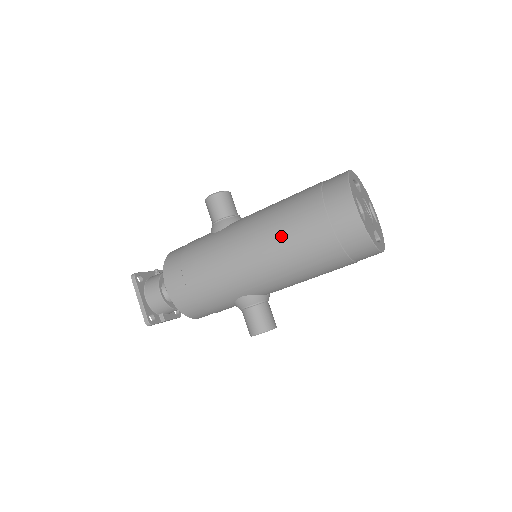
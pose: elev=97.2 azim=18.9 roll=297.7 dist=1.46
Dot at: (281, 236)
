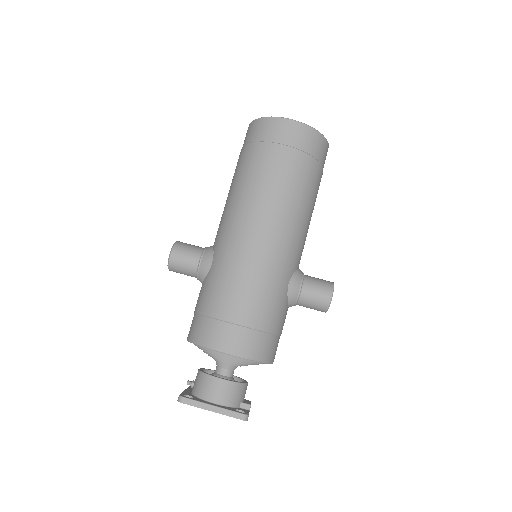
Dot at: (268, 193)
